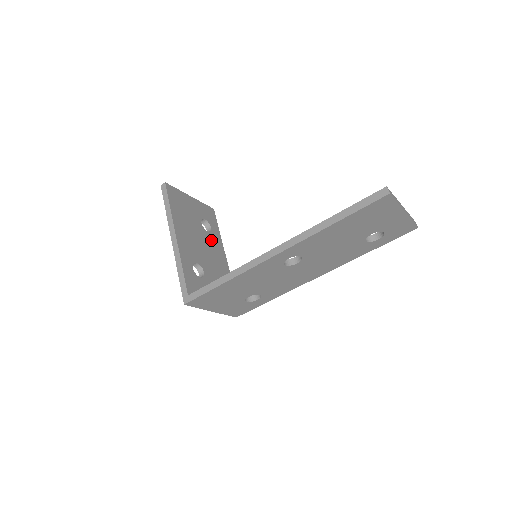
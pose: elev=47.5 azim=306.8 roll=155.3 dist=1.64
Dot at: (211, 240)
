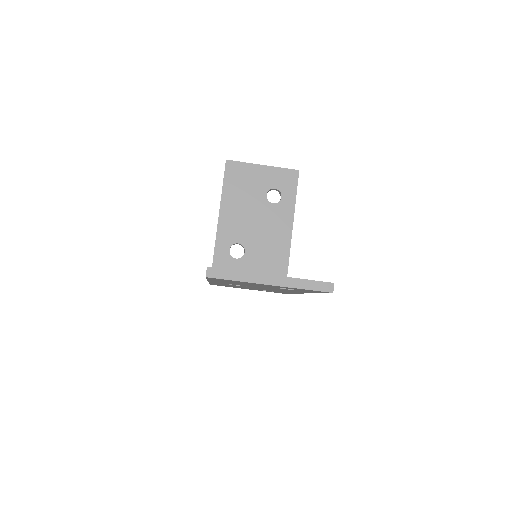
Dot at: (275, 213)
